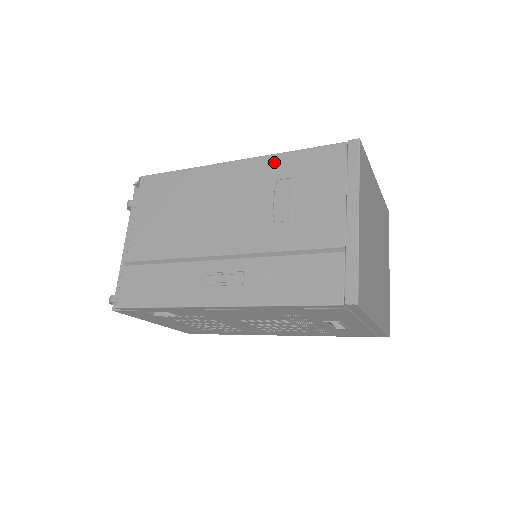
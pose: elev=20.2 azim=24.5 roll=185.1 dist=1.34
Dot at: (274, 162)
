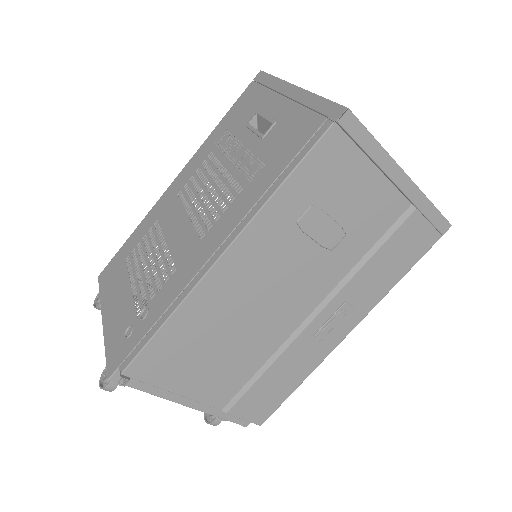
Dot at: (273, 213)
